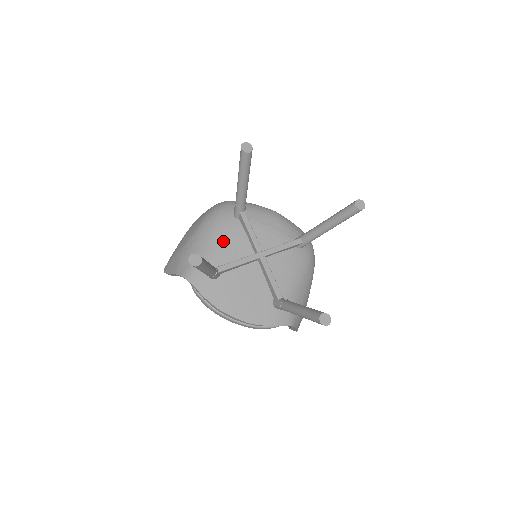
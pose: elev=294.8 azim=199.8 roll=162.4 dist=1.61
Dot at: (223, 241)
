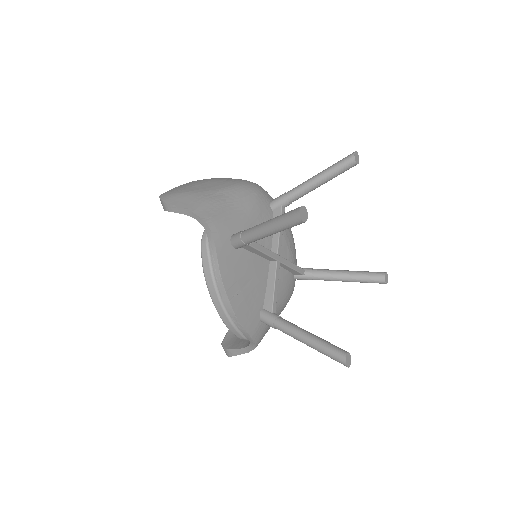
Dot at: (255, 218)
